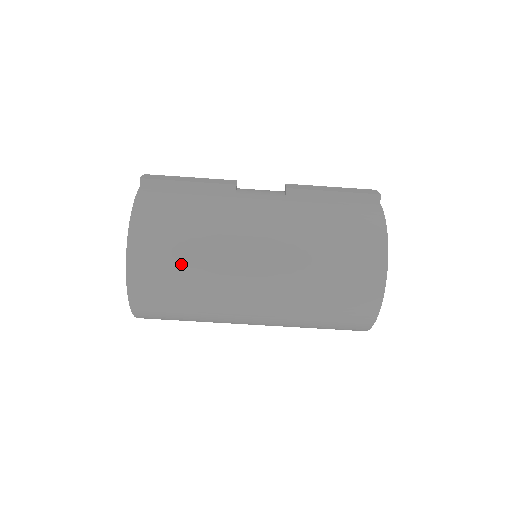
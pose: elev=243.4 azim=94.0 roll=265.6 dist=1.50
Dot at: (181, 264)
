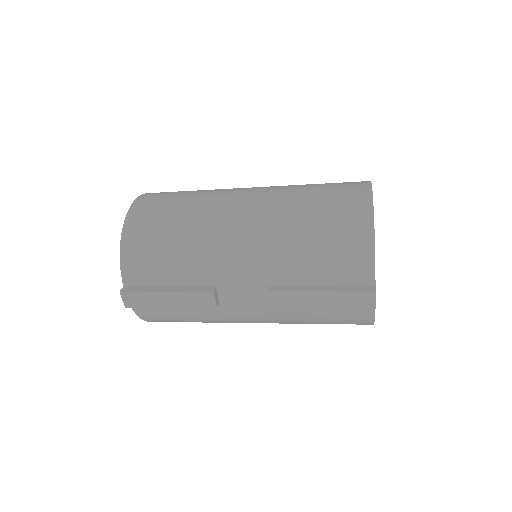
Dot at: occluded
